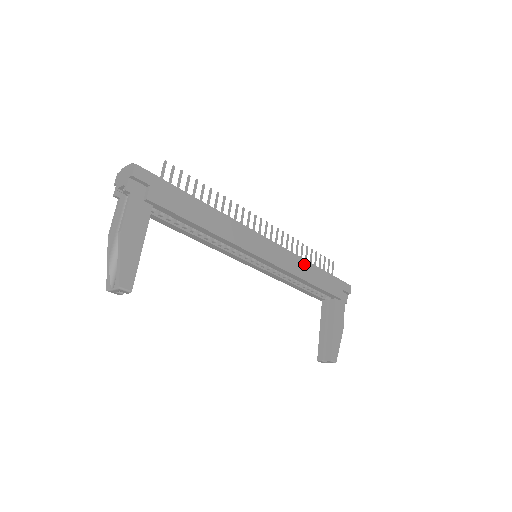
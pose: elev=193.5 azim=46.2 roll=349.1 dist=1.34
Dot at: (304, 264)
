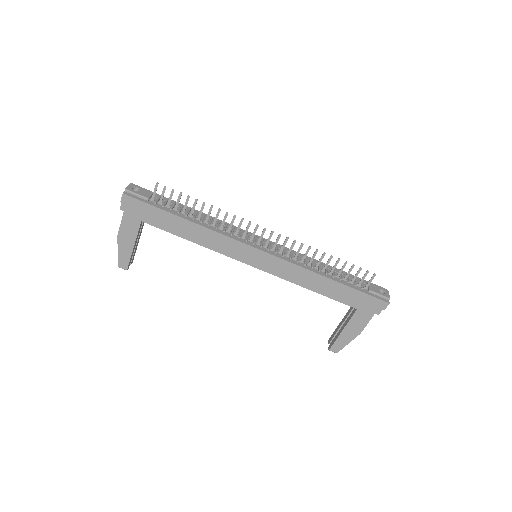
Dot at: (310, 275)
